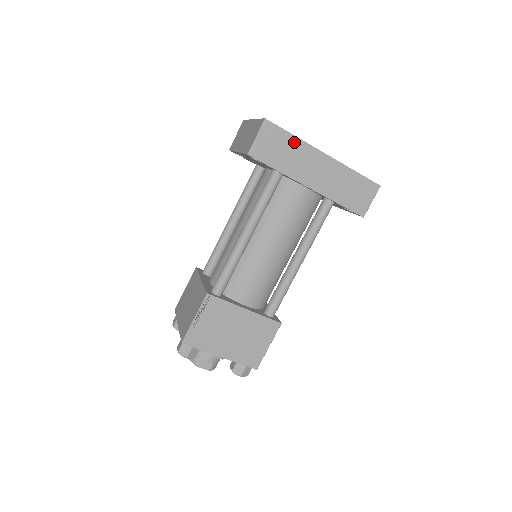
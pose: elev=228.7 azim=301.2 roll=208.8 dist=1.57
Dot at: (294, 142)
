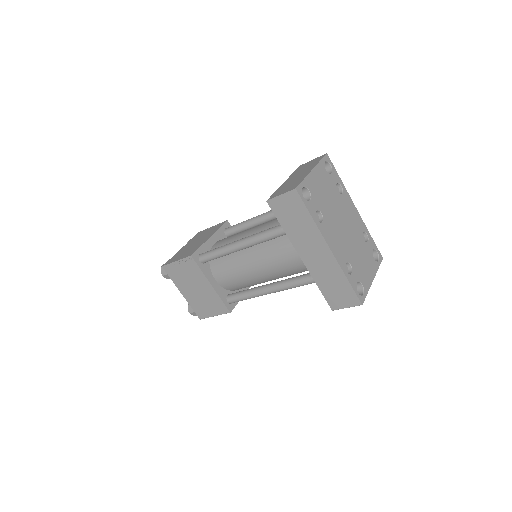
Dot at: (309, 221)
